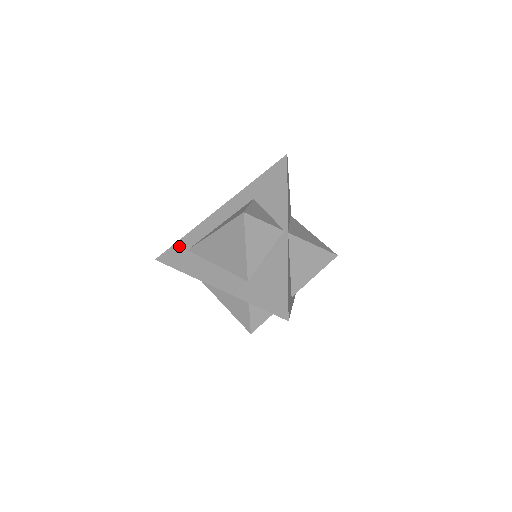
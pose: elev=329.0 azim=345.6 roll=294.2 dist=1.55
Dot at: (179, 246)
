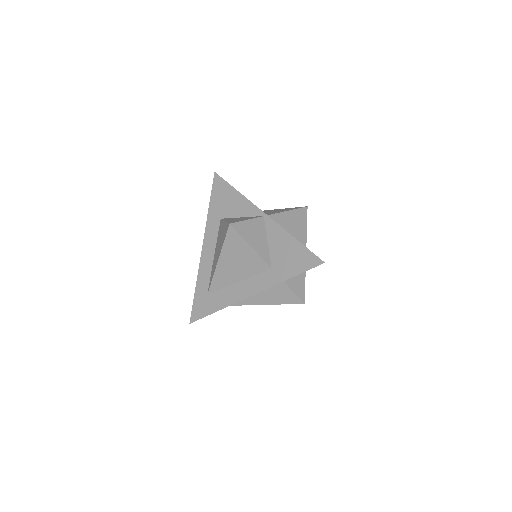
Dot at: (198, 298)
